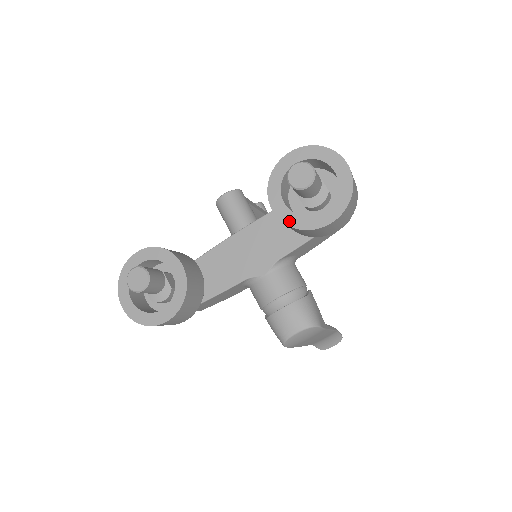
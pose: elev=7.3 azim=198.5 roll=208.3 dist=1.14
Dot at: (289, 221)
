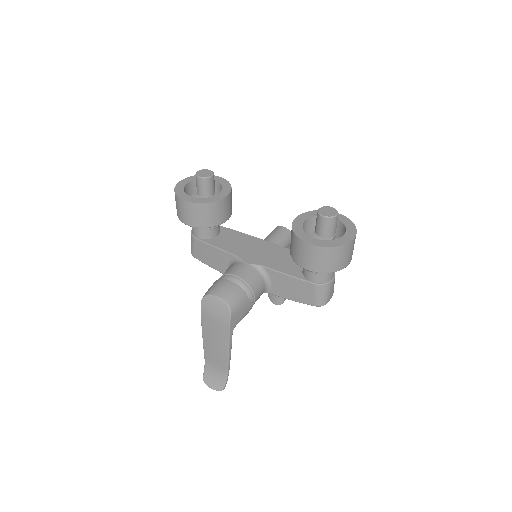
Dot at: (295, 227)
